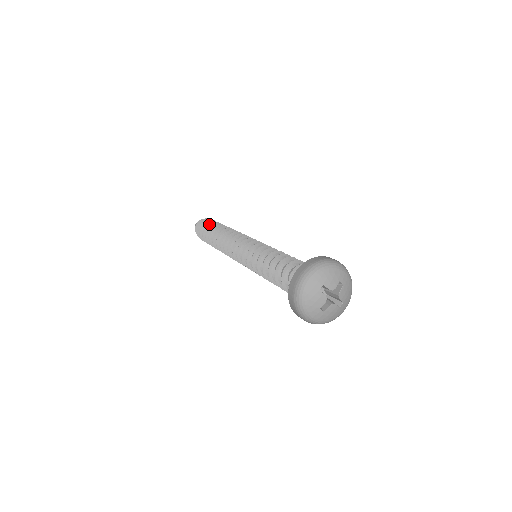
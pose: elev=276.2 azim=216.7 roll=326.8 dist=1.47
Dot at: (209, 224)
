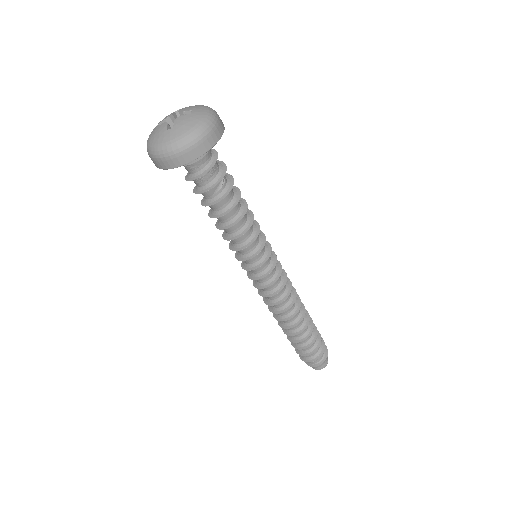
Dot at: occluded
